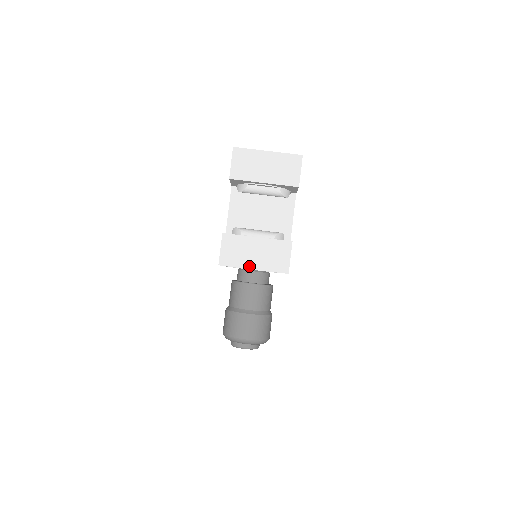
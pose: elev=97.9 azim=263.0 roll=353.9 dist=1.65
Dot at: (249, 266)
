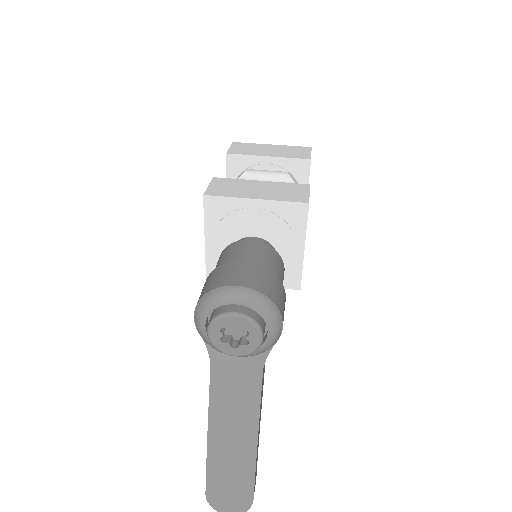
Dot at: (249, 196)
